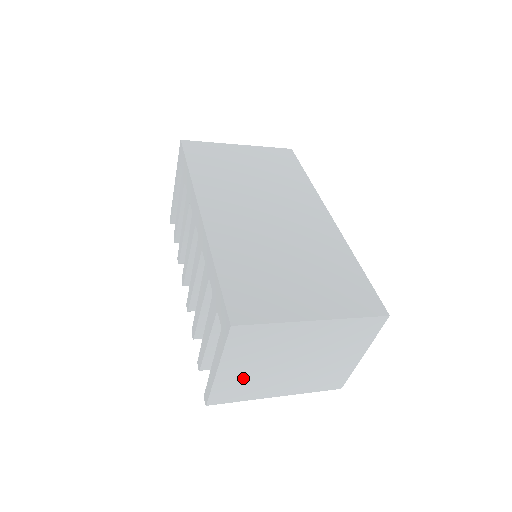
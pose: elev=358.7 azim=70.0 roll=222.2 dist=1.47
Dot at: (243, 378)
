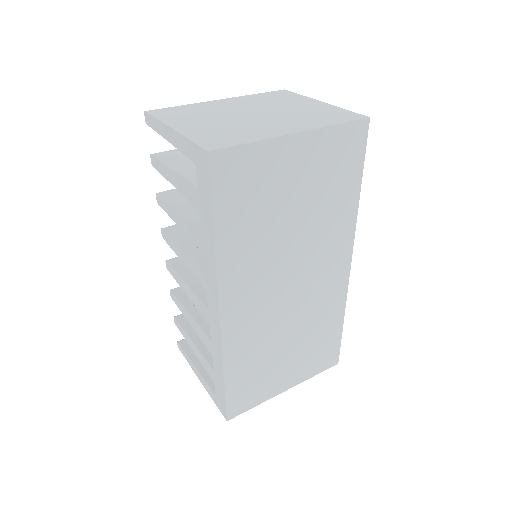
Dot at: occluded
